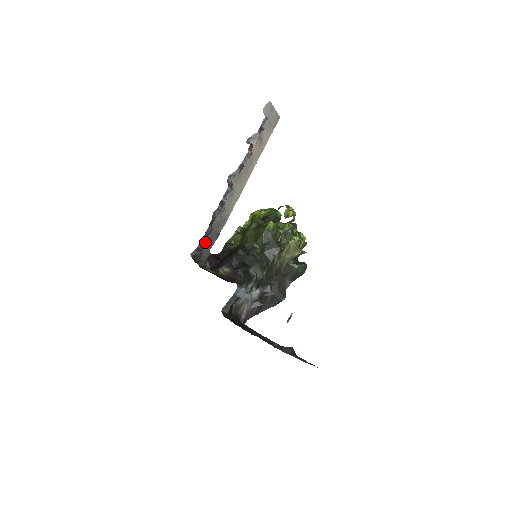
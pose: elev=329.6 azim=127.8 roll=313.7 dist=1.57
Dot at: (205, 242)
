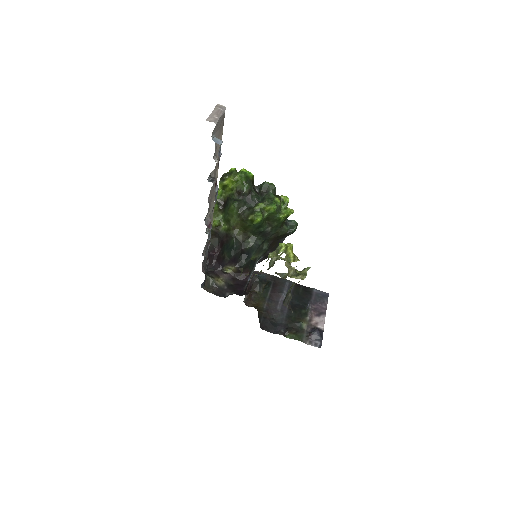
Dot at: occluded
